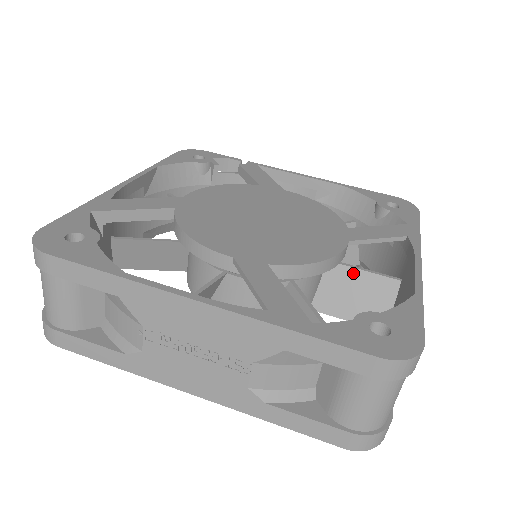
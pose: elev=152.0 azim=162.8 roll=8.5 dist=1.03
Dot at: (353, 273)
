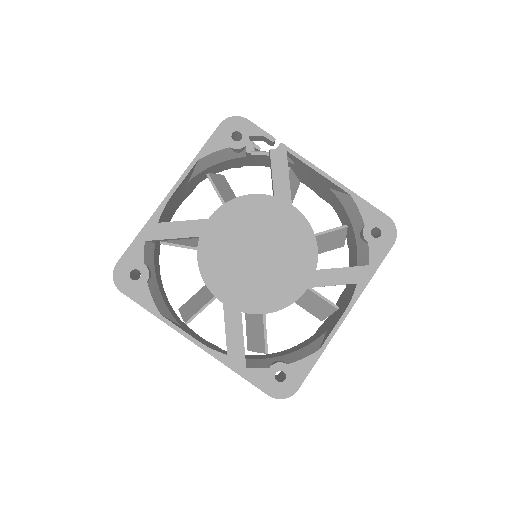
Dot at: (311, 293)
